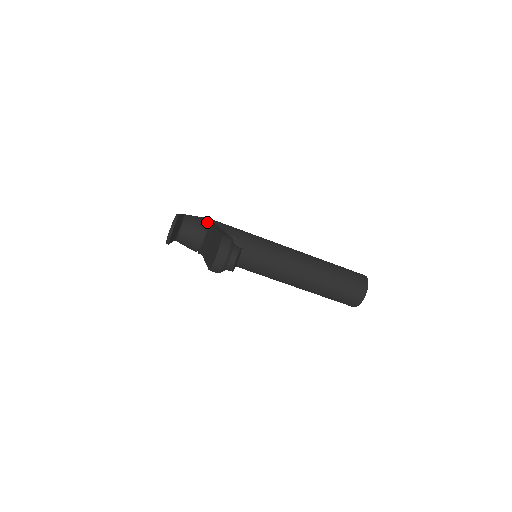
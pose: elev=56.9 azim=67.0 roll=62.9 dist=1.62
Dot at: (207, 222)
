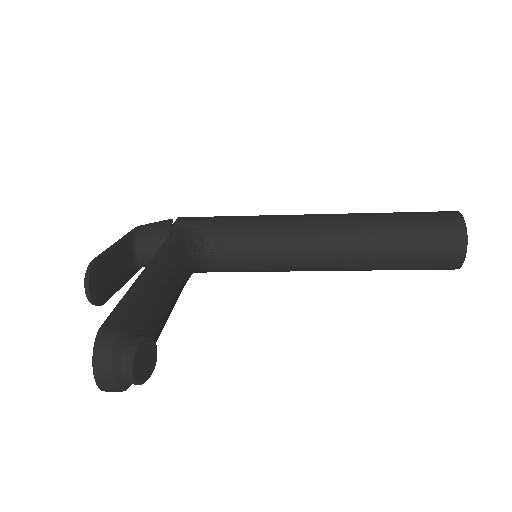
Dot at: (169, 230)
